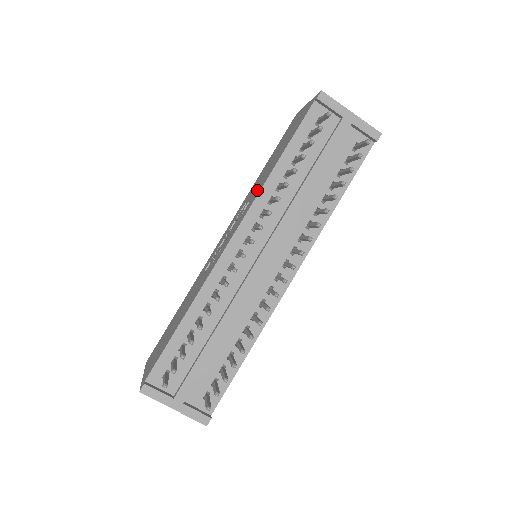
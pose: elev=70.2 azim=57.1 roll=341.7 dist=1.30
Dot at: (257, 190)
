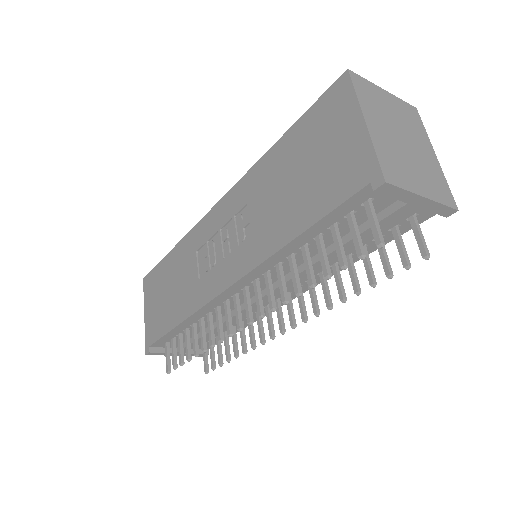
Dot at: (262, 236)
